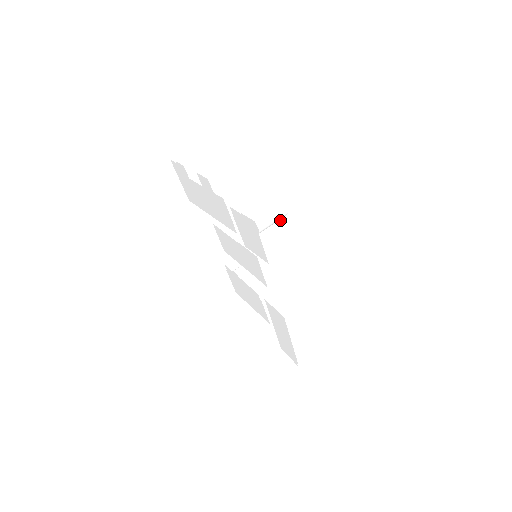
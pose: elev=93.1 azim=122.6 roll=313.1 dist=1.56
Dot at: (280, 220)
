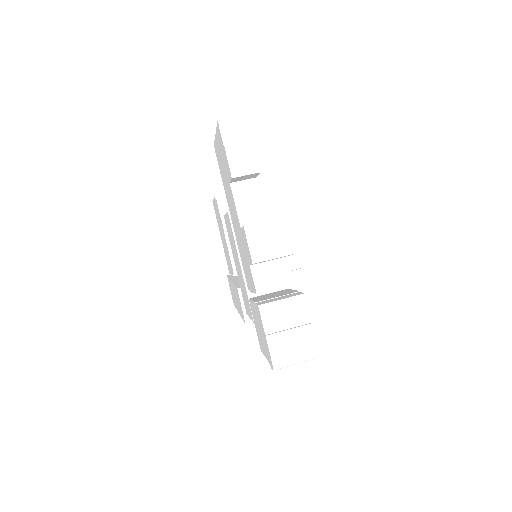
Dot at: occluded
